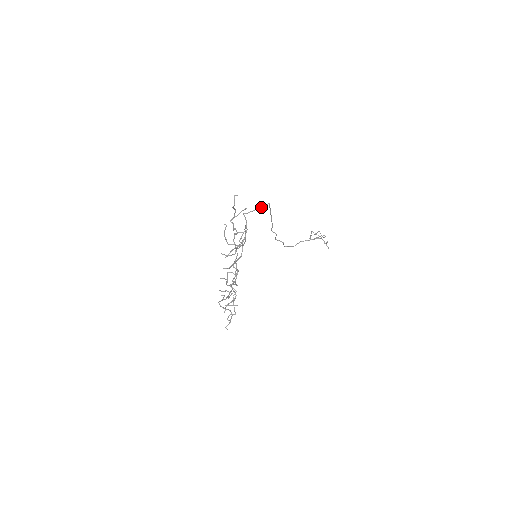
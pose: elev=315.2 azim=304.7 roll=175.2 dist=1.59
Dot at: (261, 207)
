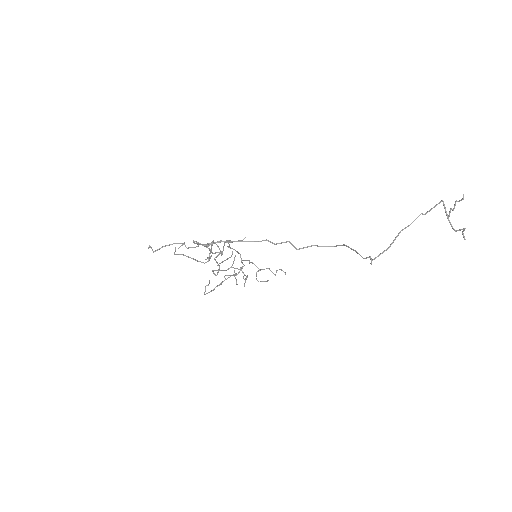
Dot at: (202, 244)
